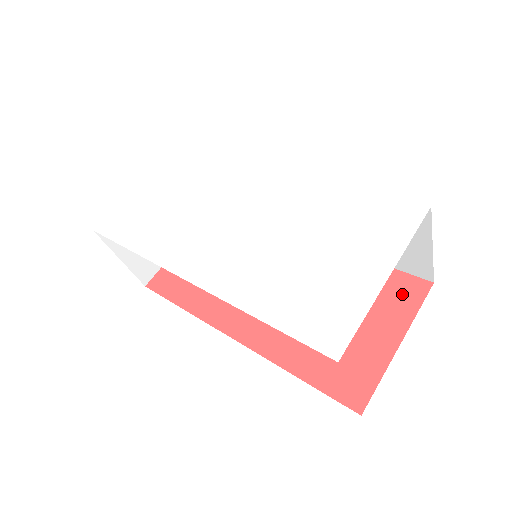
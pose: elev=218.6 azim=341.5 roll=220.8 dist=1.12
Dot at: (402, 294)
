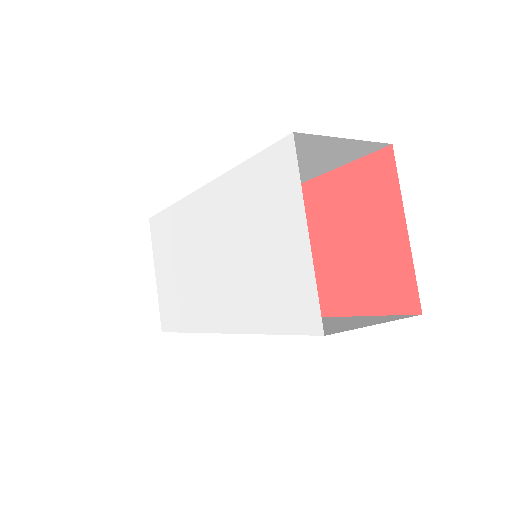
Dot at: (378, 178)
